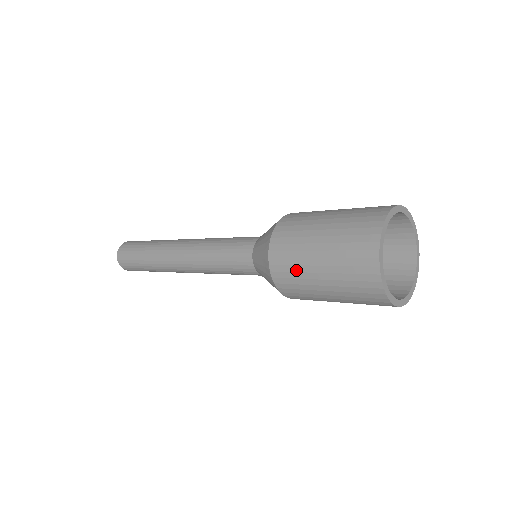
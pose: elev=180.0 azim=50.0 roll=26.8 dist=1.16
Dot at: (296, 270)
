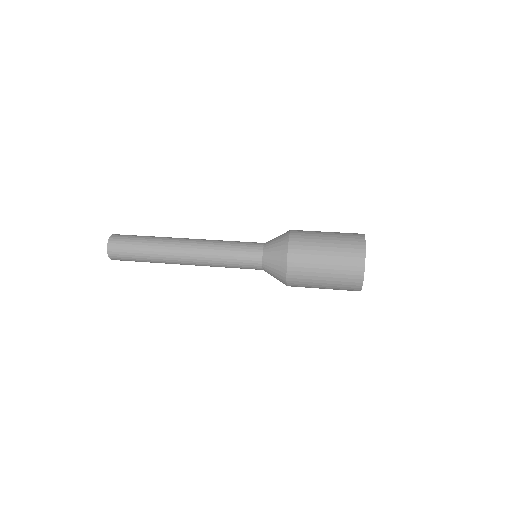
Dot at: (308, 257)
